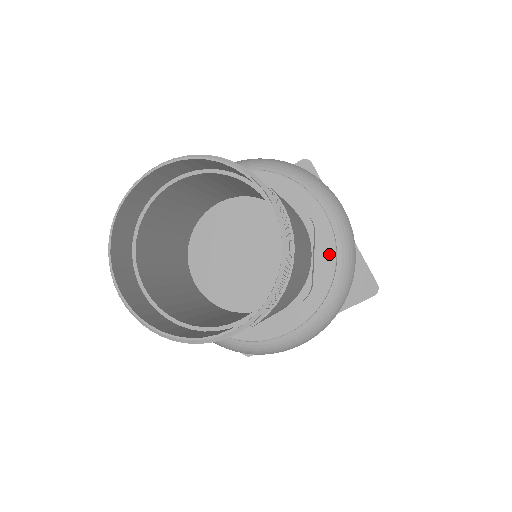
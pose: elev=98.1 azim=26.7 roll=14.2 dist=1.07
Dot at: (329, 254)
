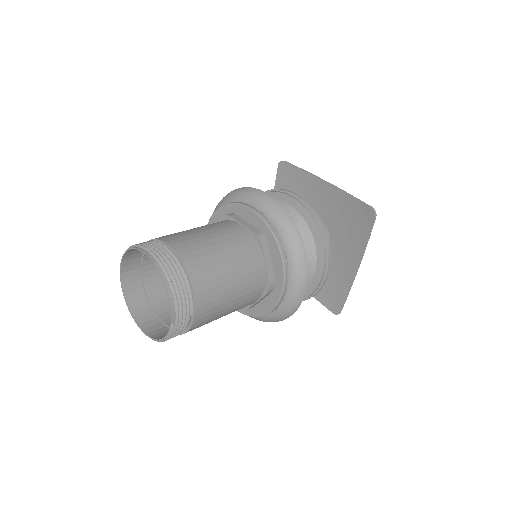
Dot at: (269, 307)
